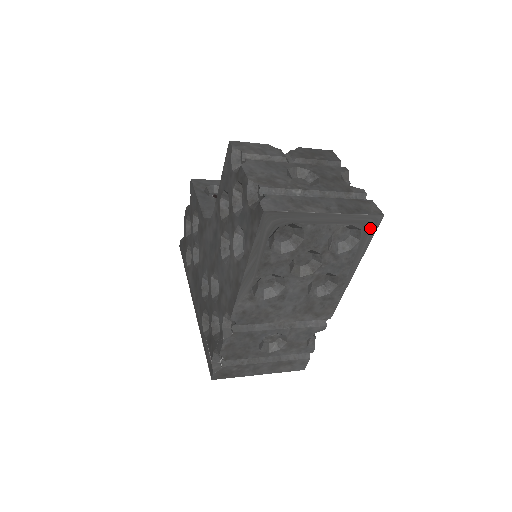
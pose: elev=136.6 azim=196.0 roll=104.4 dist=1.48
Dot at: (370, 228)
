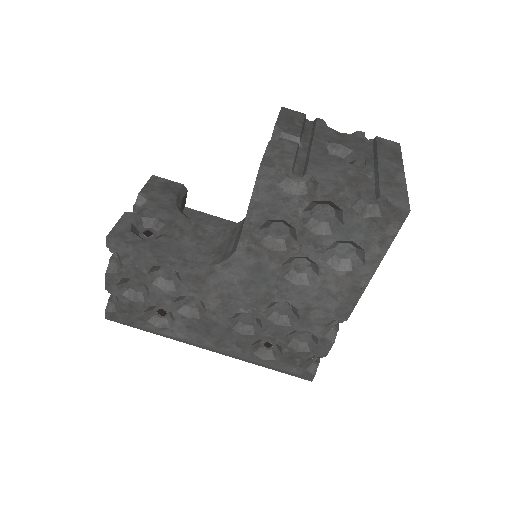
Dot at: occluded
